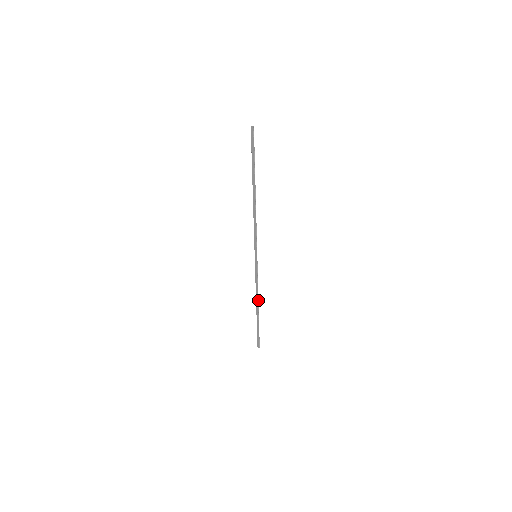
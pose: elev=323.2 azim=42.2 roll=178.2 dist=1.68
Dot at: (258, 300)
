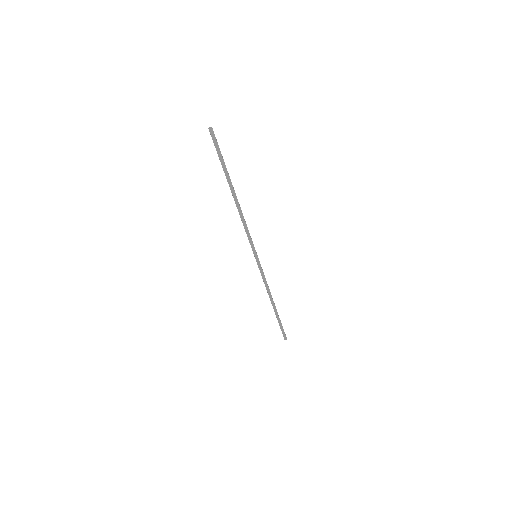
Dot at: (271, 297)
